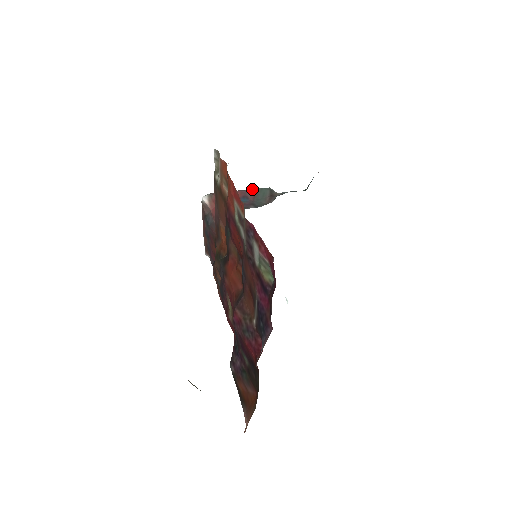
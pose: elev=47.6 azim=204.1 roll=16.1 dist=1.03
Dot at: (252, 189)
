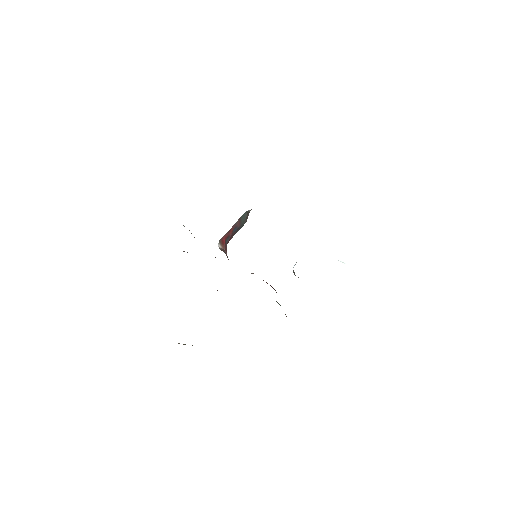
Dot at: (238, 220)
